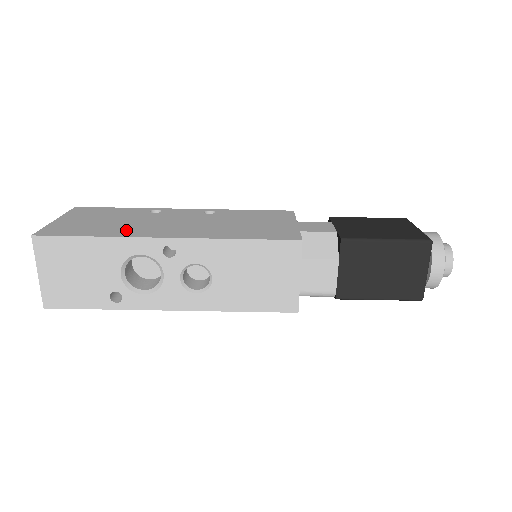
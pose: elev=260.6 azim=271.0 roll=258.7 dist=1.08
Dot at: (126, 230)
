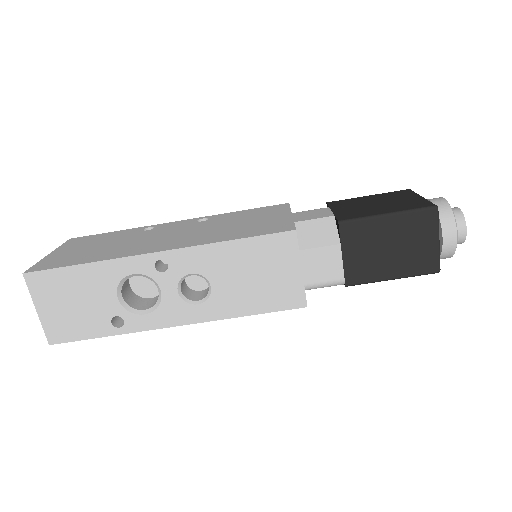
Dot at: (116, 252)
